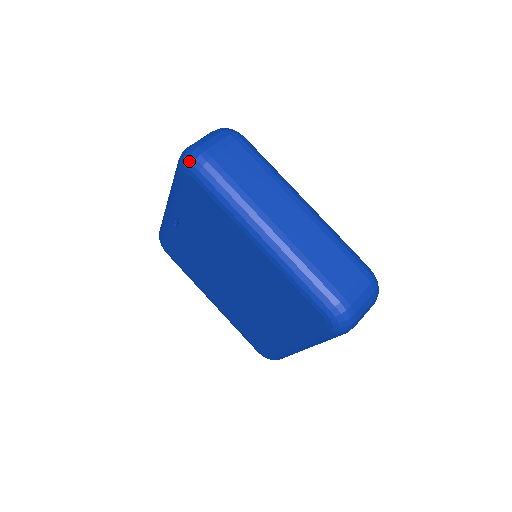
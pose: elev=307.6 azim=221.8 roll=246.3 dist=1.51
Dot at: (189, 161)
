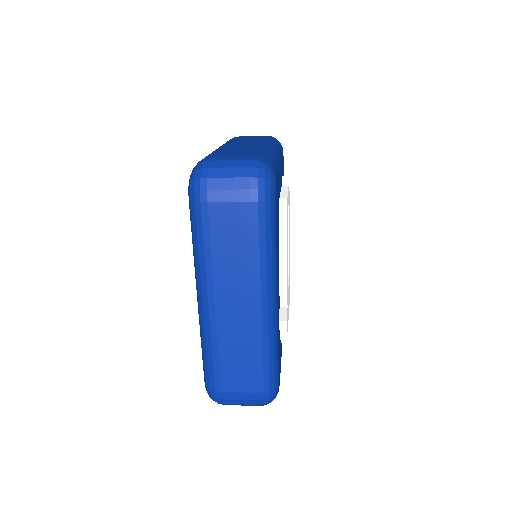
Dot at: occluded
